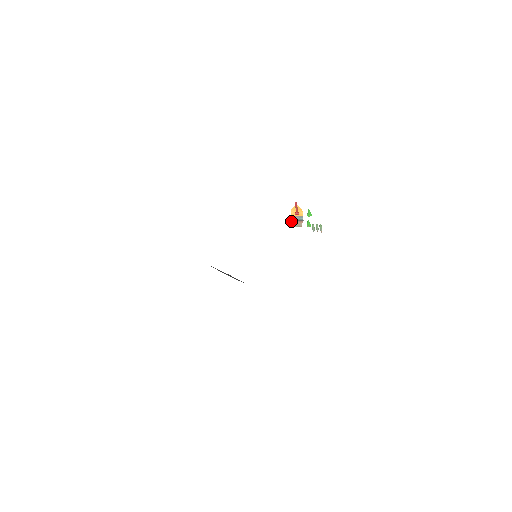
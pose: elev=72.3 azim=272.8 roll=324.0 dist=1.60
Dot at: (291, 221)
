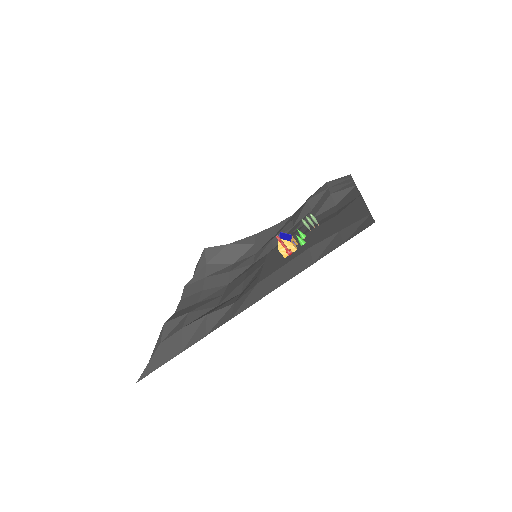
Dot at: occluded
